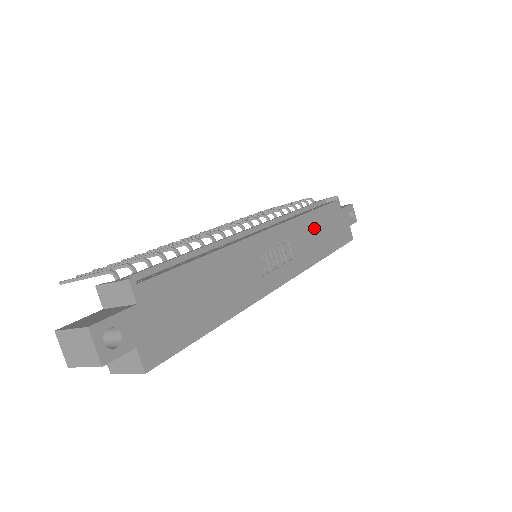
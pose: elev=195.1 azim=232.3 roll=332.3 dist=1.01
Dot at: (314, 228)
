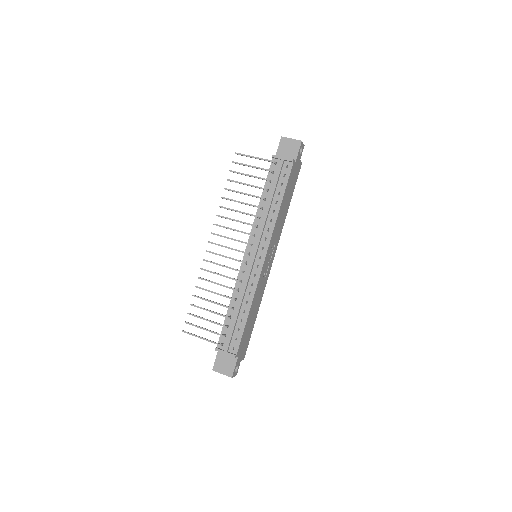
Dot at: (282, 210)
